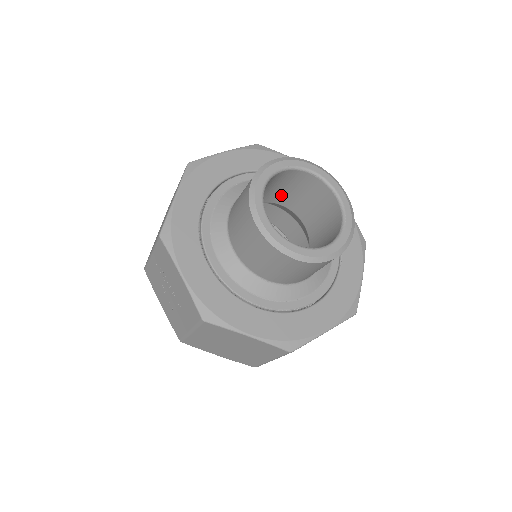
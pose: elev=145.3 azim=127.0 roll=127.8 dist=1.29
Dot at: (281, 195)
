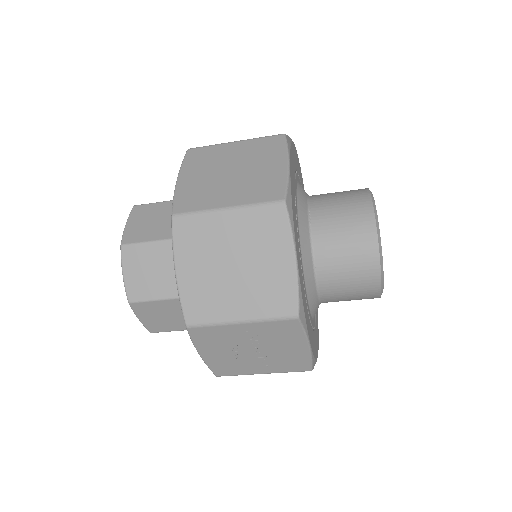
Dot at: occluded
